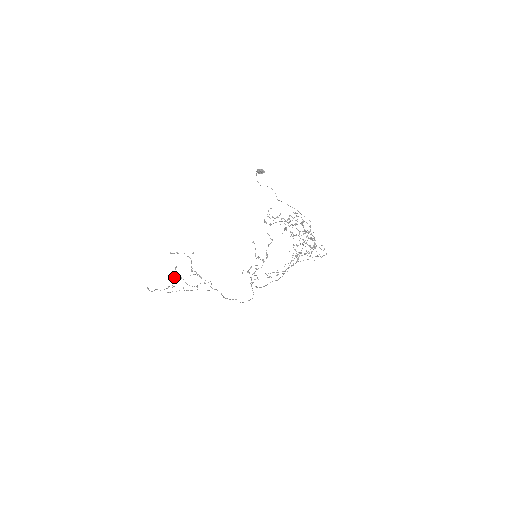
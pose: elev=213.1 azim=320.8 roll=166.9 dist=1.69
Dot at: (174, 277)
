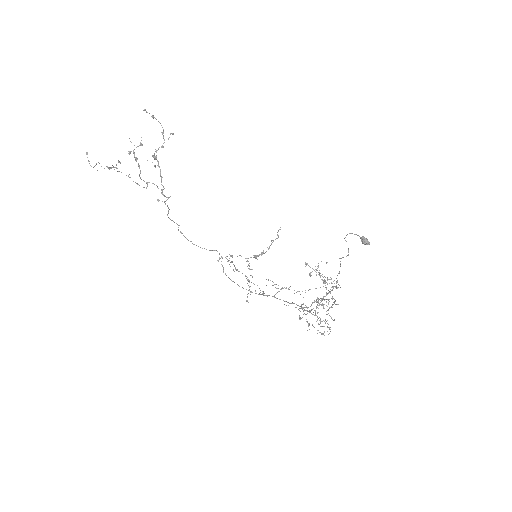
Dot at: (129, 153)
